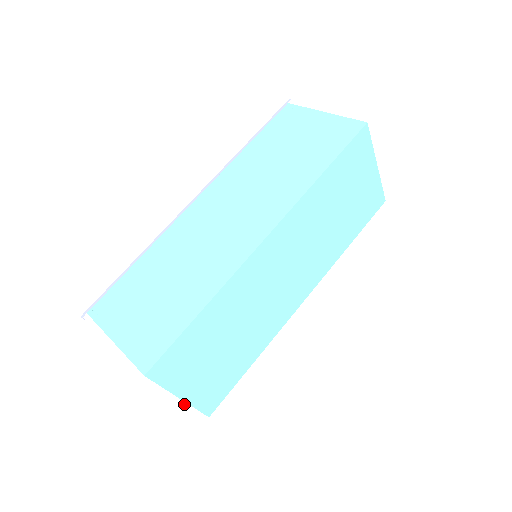
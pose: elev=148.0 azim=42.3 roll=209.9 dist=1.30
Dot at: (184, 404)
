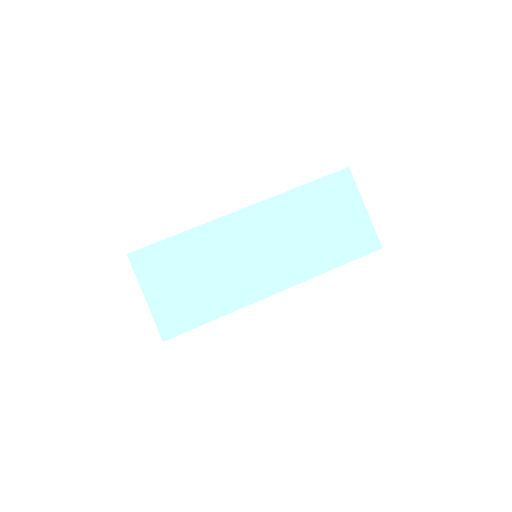
Dot at: (147, 307)
